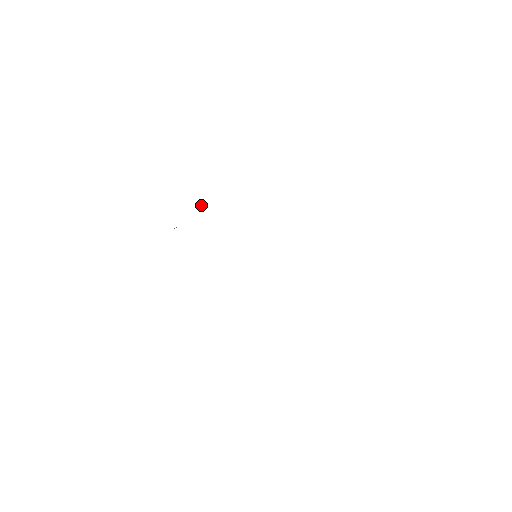
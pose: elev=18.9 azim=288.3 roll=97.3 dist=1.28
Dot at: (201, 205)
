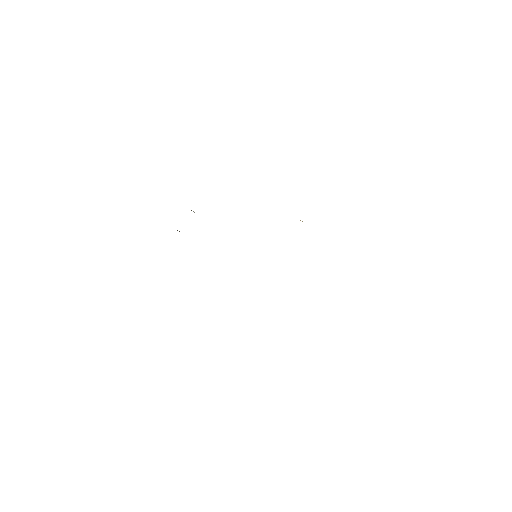
Dot at: occluded
